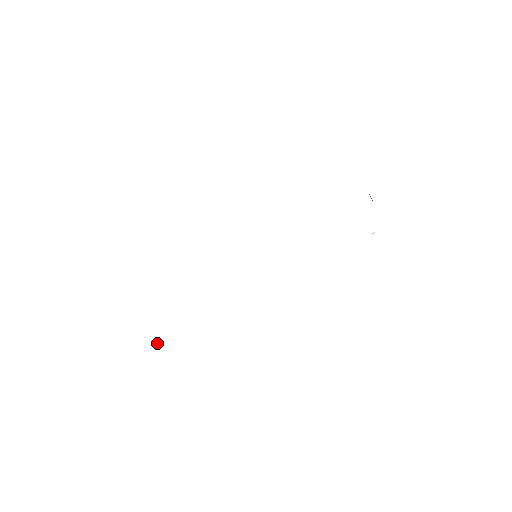
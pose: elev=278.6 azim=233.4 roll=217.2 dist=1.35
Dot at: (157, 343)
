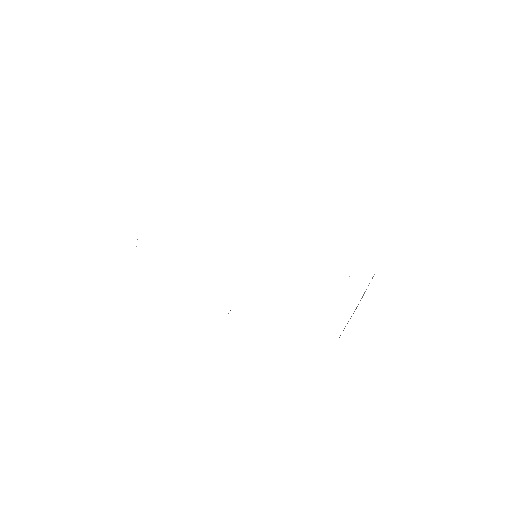
Dot at: occluded
